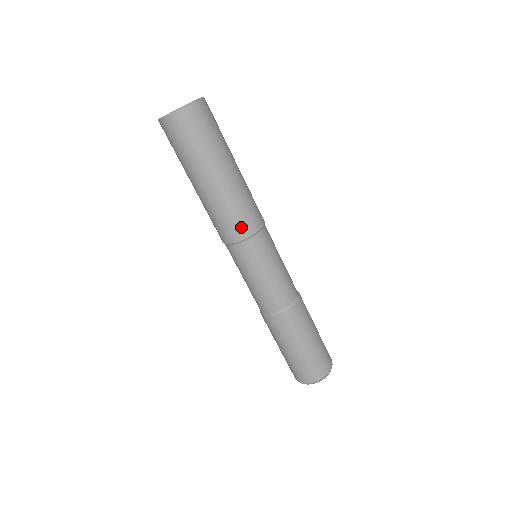
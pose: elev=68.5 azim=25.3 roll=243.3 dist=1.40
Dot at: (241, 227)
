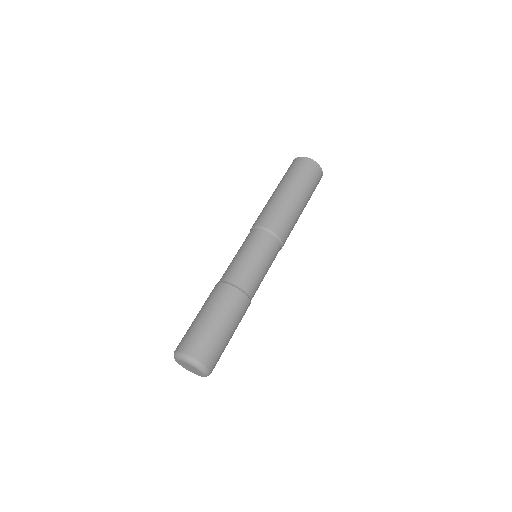
Dot at: (273, 222)
